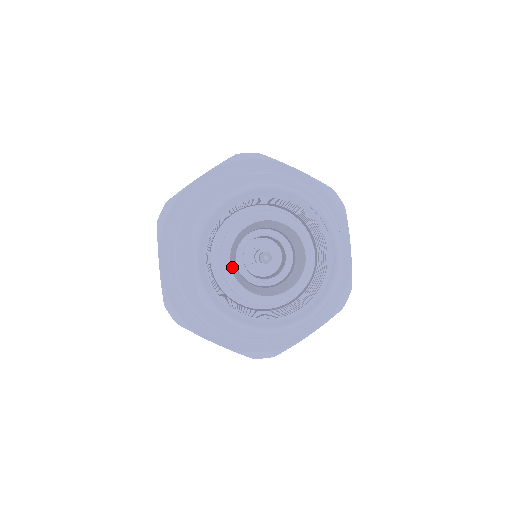
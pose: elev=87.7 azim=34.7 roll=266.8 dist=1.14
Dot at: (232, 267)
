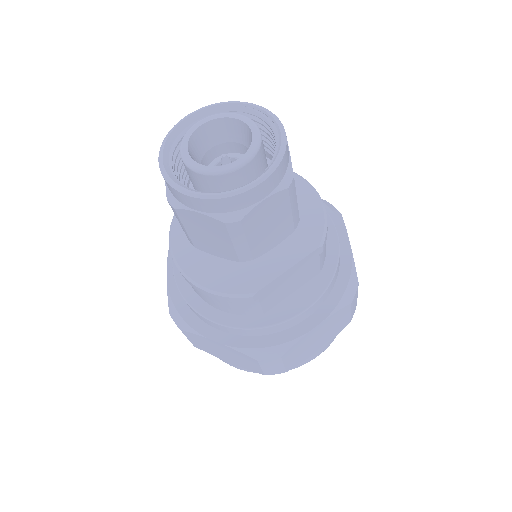
Dot at: (190, 155)
